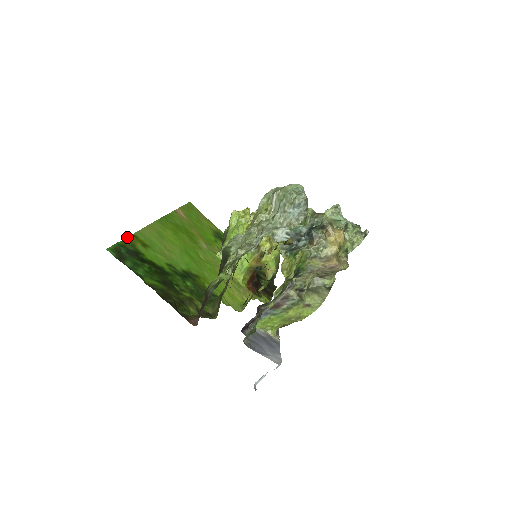
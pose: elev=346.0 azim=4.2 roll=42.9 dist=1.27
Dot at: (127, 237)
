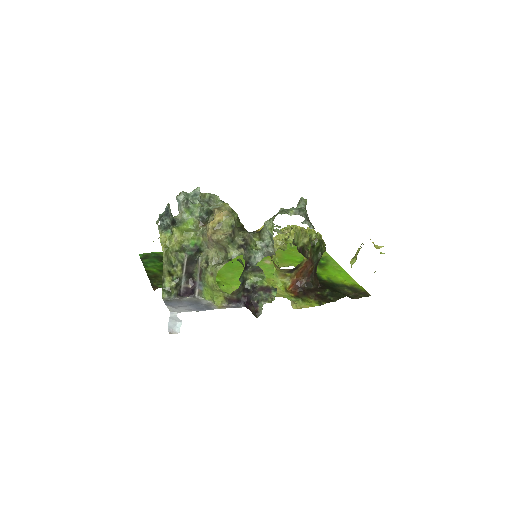
Dot at: occluded
